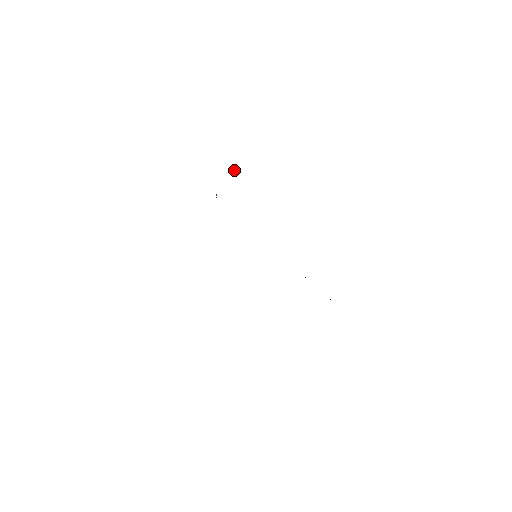
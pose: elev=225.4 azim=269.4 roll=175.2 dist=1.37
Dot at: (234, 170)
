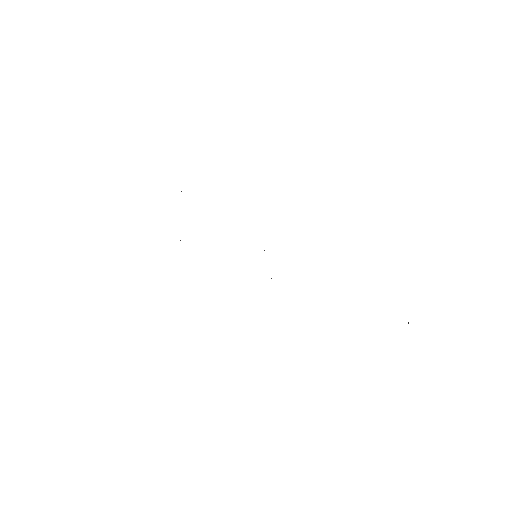
Dot at: occluded
